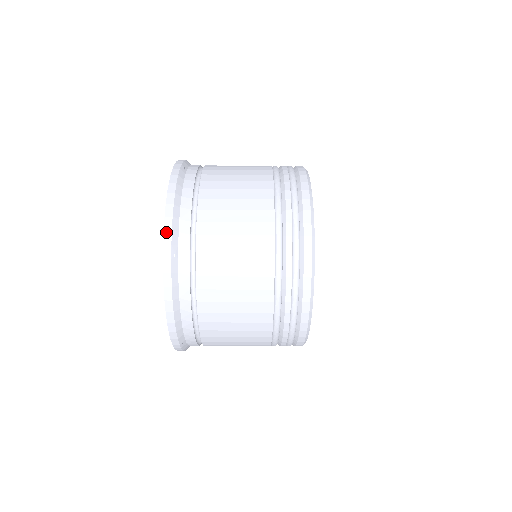
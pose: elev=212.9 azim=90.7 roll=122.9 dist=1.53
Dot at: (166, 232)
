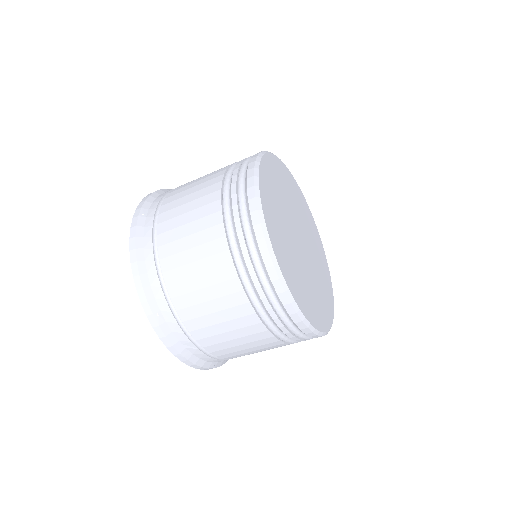
Dot at: (141, 203)
